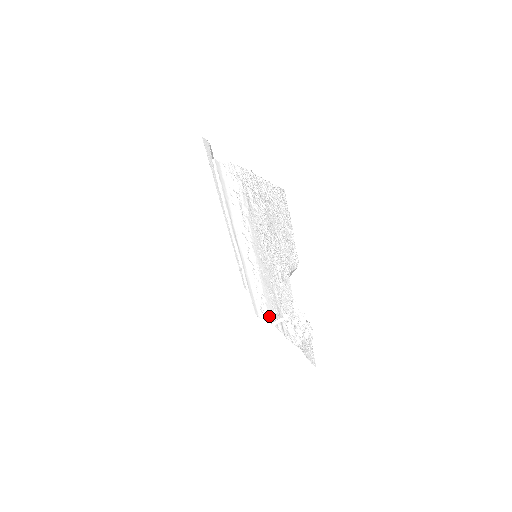
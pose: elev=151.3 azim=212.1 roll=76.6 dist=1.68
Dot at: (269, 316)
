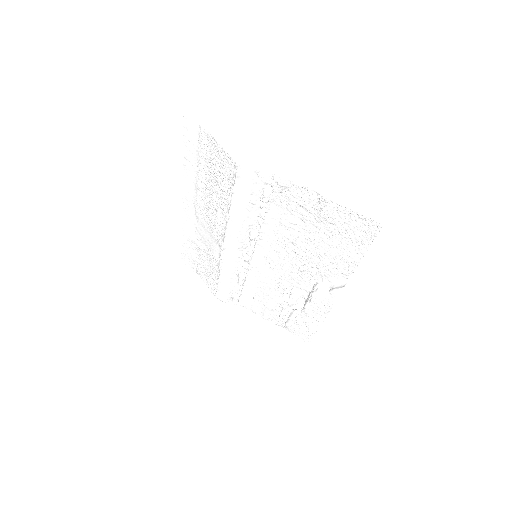
Dot at: (241, 301)
